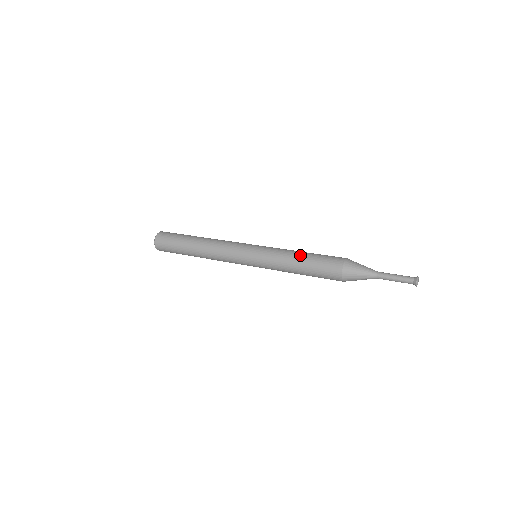
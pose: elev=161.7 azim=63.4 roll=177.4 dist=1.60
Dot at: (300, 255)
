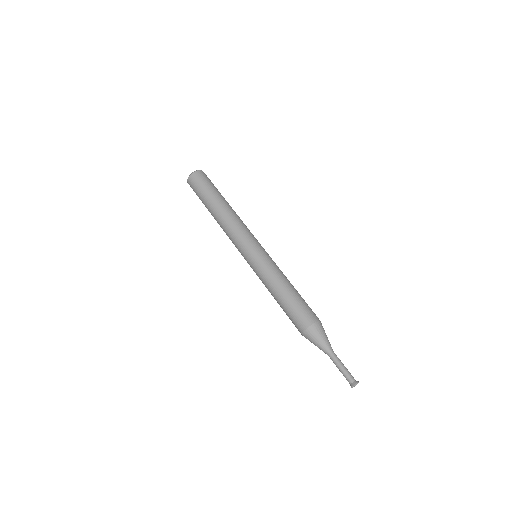
Dot at: (277, 295)
